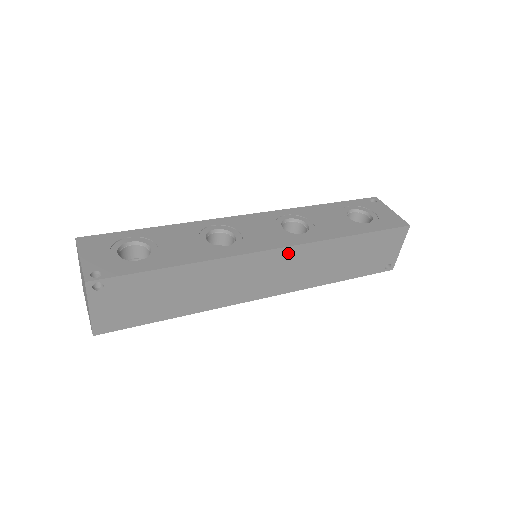
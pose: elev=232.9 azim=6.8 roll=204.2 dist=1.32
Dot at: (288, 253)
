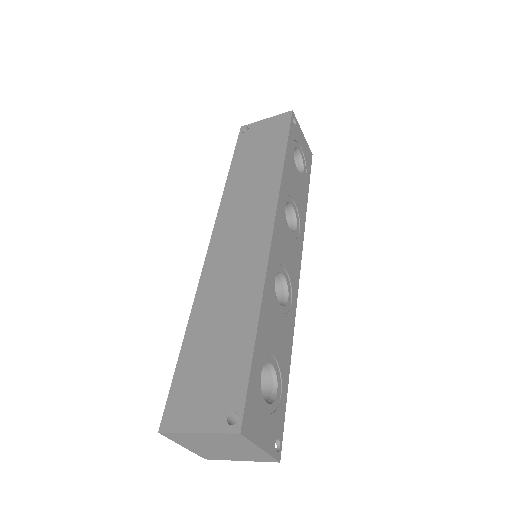
Dot at: occluded
